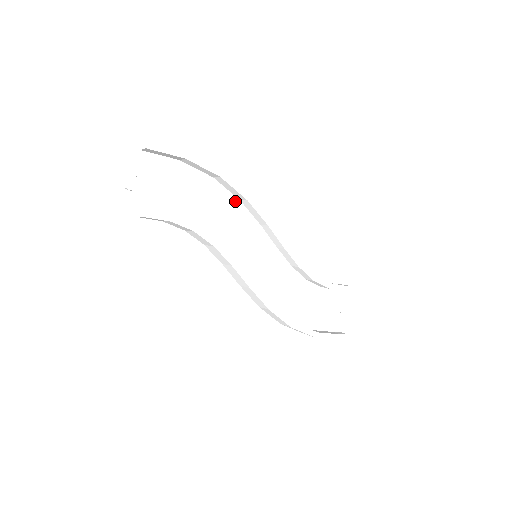
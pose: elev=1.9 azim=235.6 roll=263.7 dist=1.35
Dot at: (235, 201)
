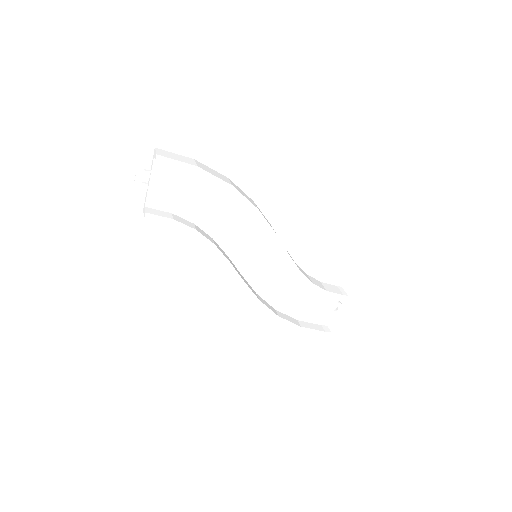
Dot at: (245, 208)
